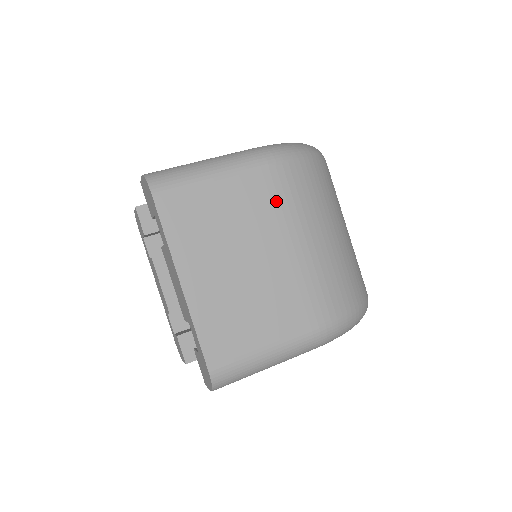
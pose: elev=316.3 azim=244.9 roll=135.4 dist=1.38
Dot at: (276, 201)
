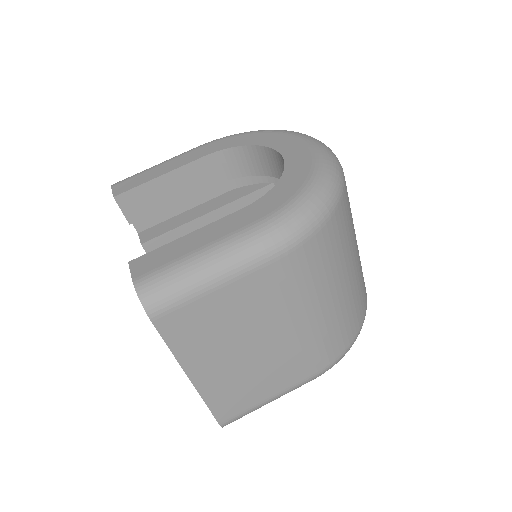
Dot at: (286, 289)
